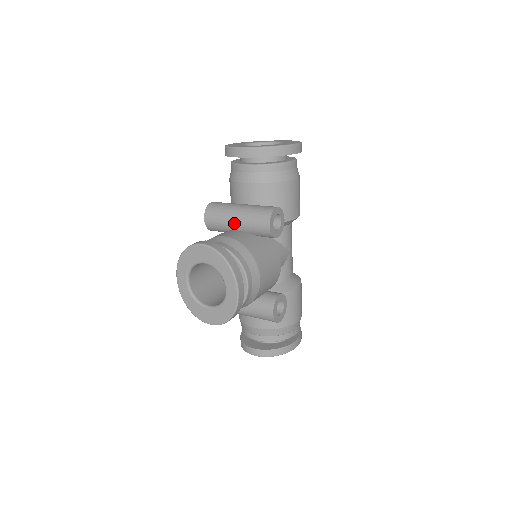
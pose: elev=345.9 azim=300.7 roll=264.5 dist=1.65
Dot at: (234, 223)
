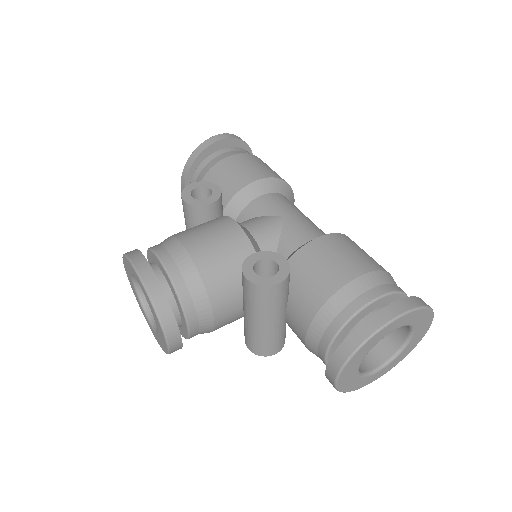
Dot at: occluded
